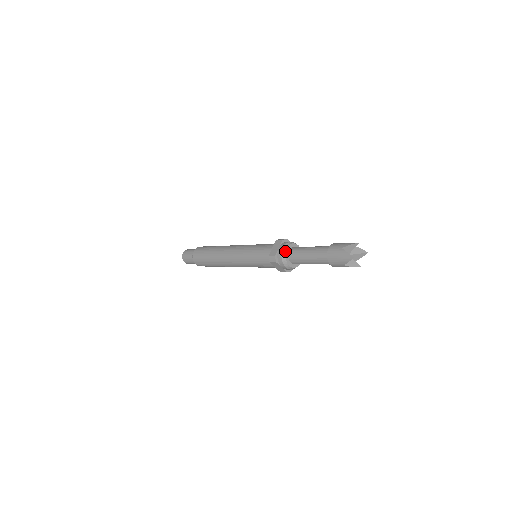
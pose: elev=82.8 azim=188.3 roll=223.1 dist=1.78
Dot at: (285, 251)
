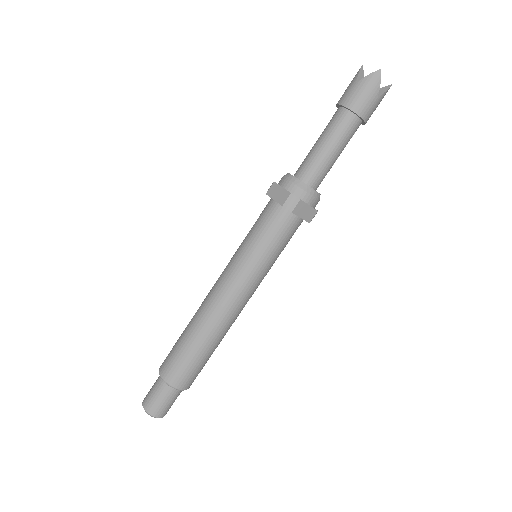
Dot at: (295, 178)
